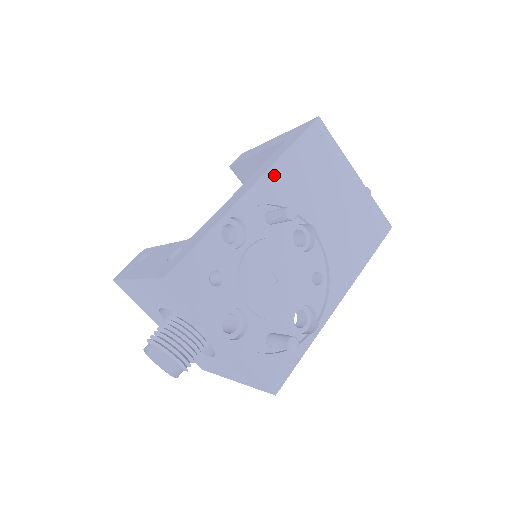
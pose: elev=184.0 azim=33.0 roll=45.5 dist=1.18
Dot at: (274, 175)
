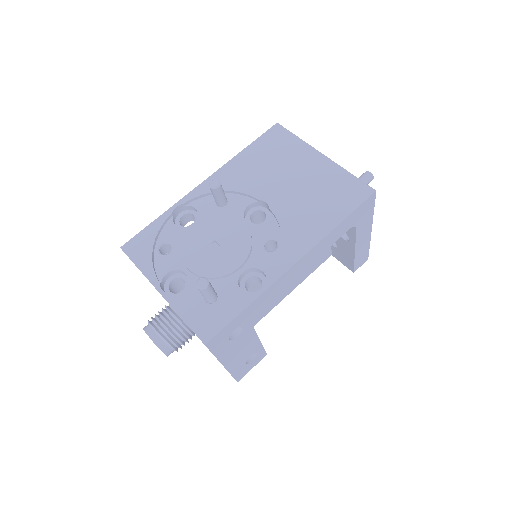
Dot at: (225, 171)
